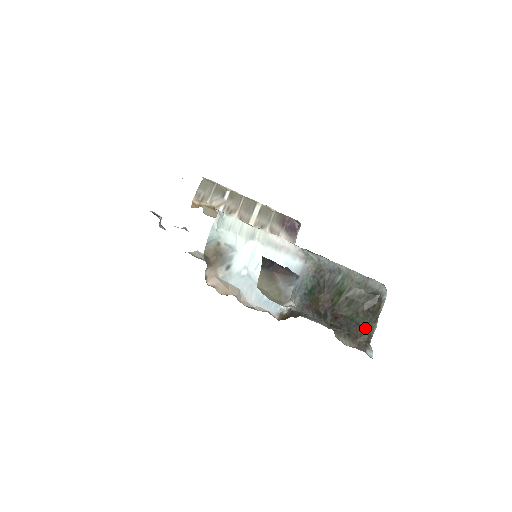
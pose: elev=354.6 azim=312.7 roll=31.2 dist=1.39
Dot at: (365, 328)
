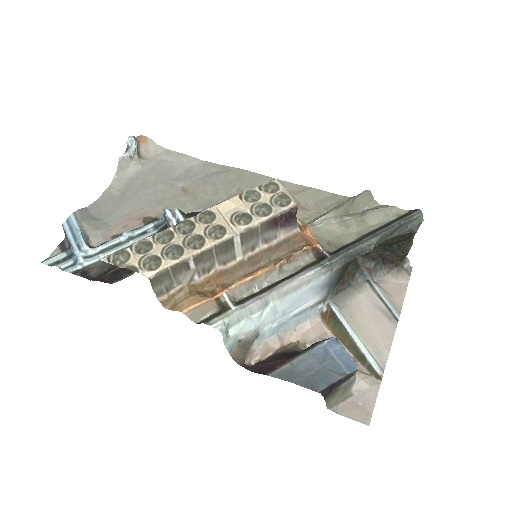
Dot at: (401, 253)
